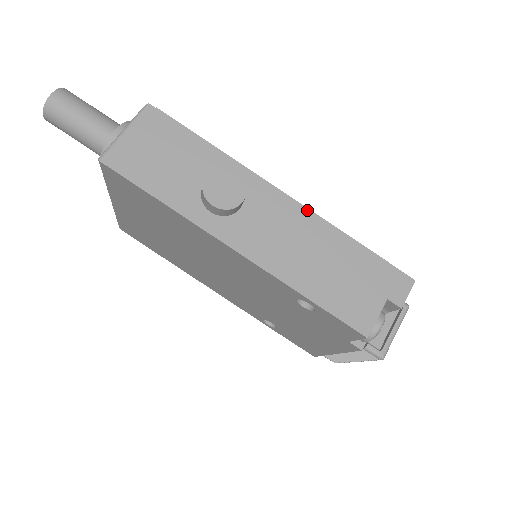
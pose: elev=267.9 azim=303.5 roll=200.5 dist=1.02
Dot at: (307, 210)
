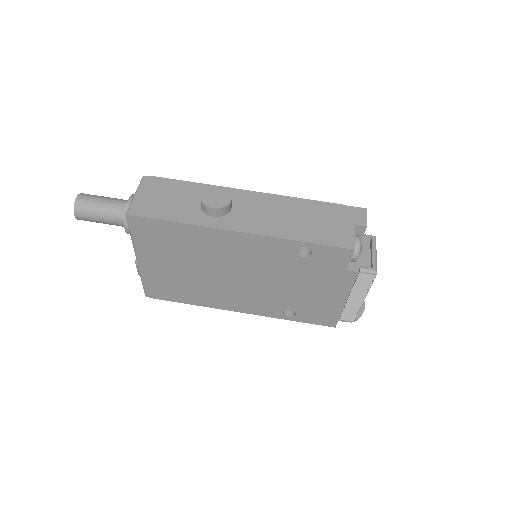
Dot at: (275, 195)
